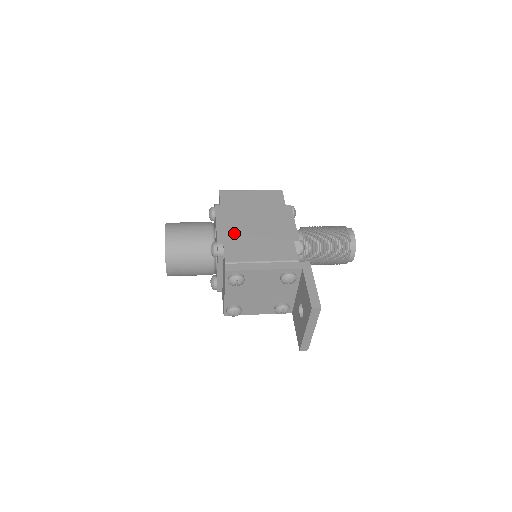
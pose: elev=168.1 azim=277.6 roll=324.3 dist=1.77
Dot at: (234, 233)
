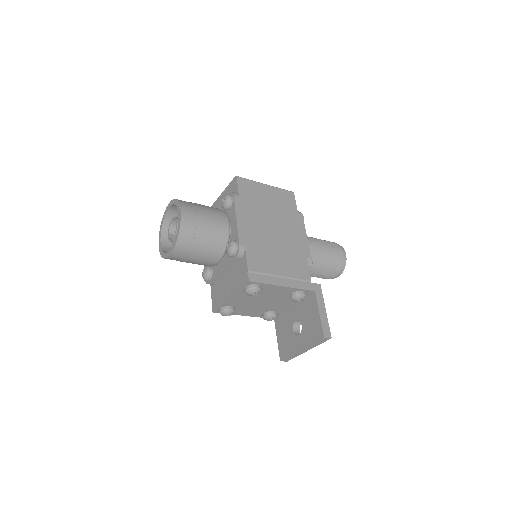
Dot at: (254, 235)
